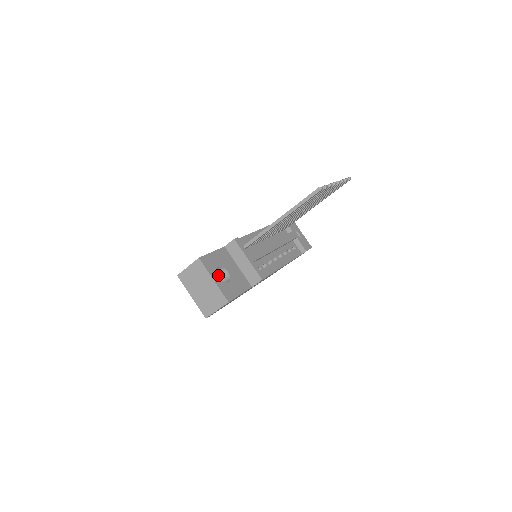
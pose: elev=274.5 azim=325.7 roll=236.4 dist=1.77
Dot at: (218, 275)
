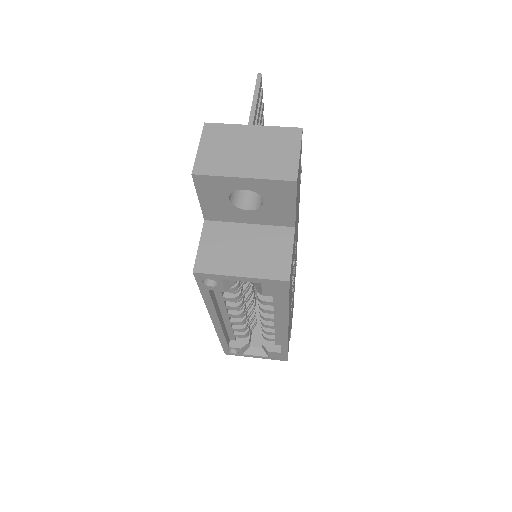
Dot at: occluded
